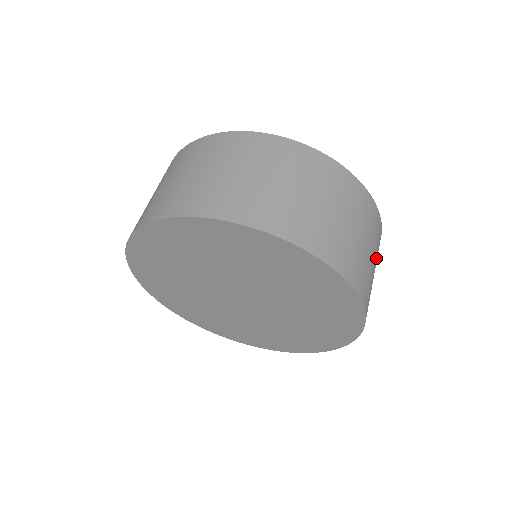
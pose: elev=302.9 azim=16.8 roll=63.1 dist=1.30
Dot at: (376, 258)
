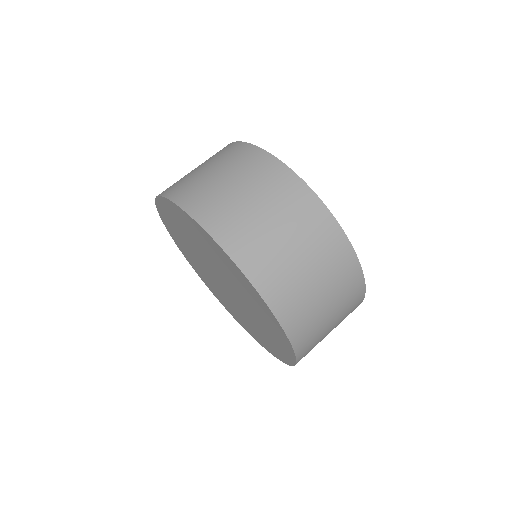
Dot at: (336, 294)
